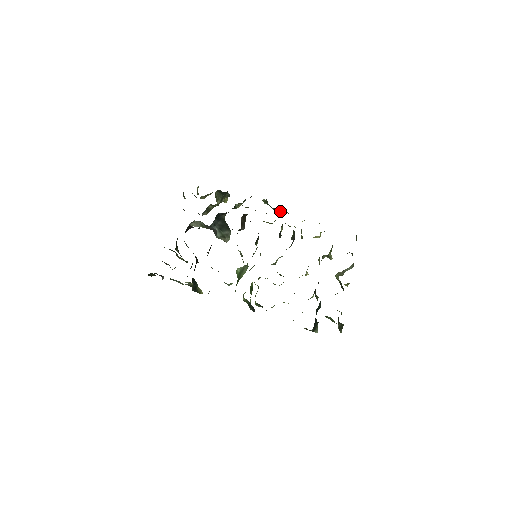
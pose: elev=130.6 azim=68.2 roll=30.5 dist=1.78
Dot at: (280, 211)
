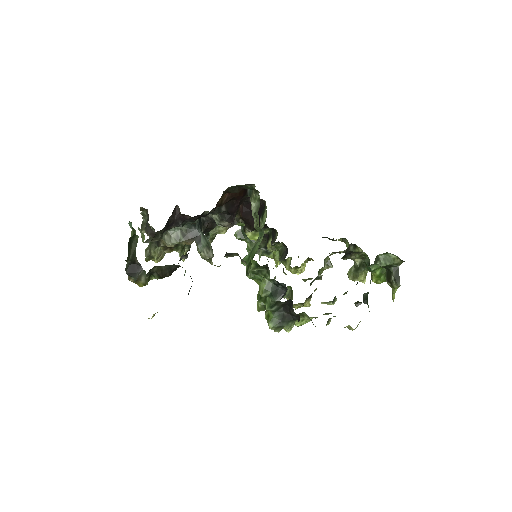
Dot at: occluded
